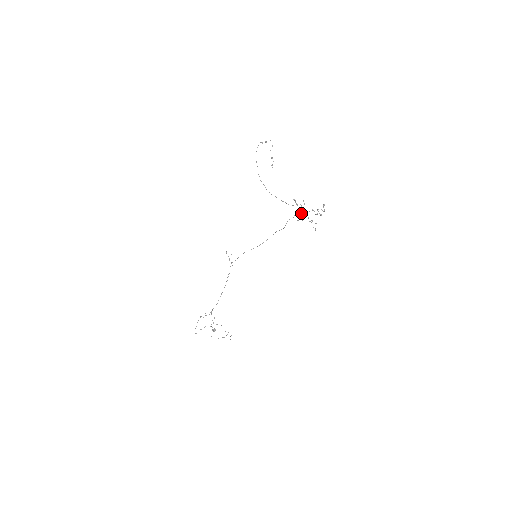
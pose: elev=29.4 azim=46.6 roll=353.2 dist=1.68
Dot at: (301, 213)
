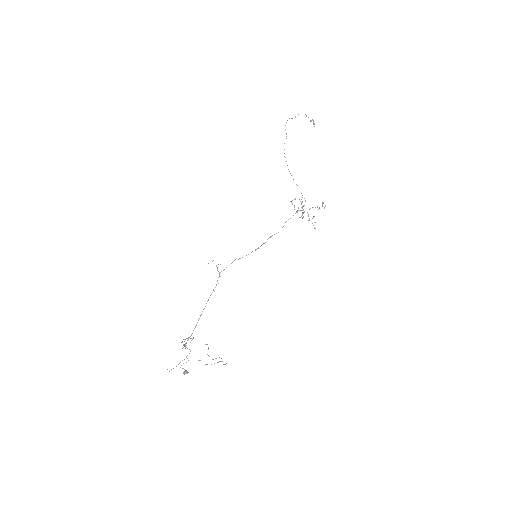
Dot at: occluded
